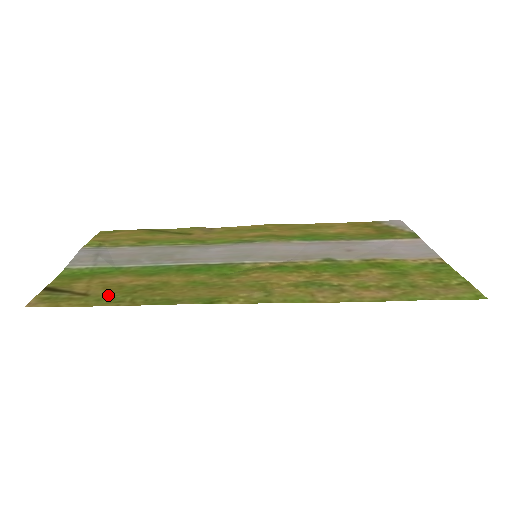
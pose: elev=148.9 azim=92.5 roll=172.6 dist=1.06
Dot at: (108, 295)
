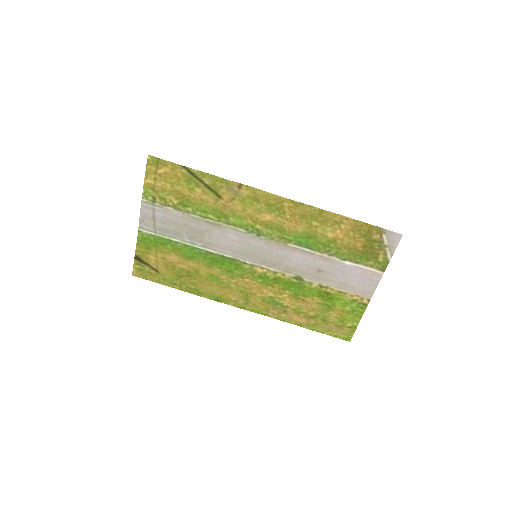
Dot at: (168, 276)
